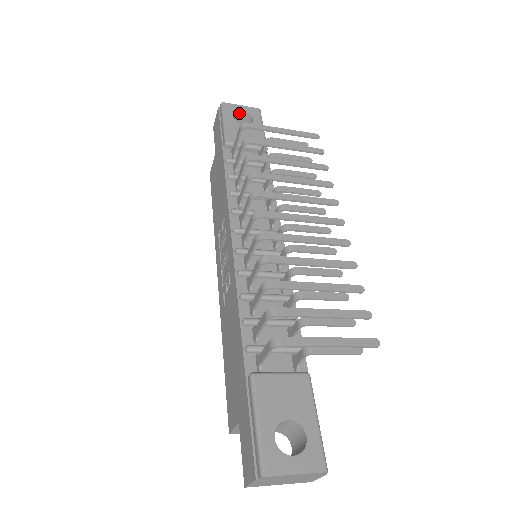
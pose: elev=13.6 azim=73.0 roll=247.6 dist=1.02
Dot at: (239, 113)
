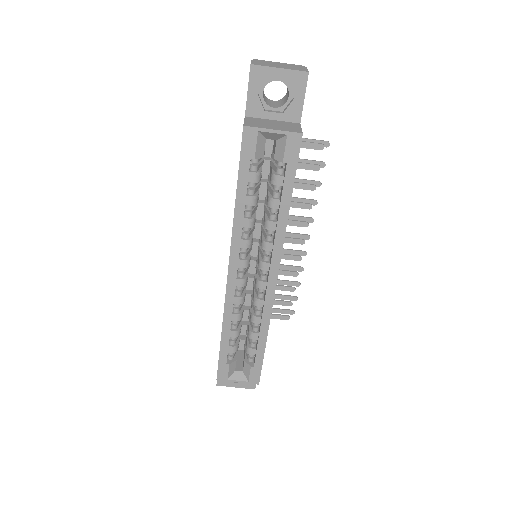
Dot at: occluded
